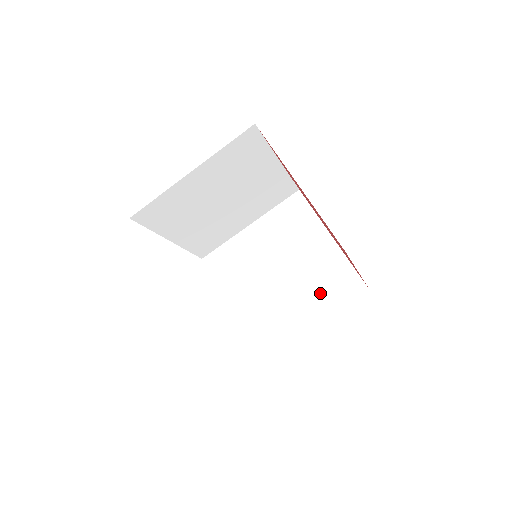
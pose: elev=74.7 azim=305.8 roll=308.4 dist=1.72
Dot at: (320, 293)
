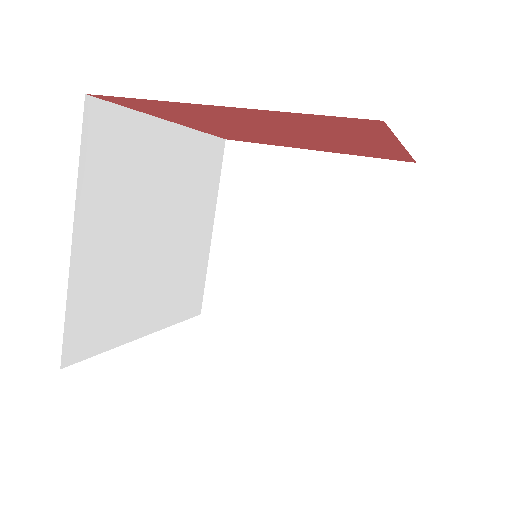
Dot at: (364, 223)
